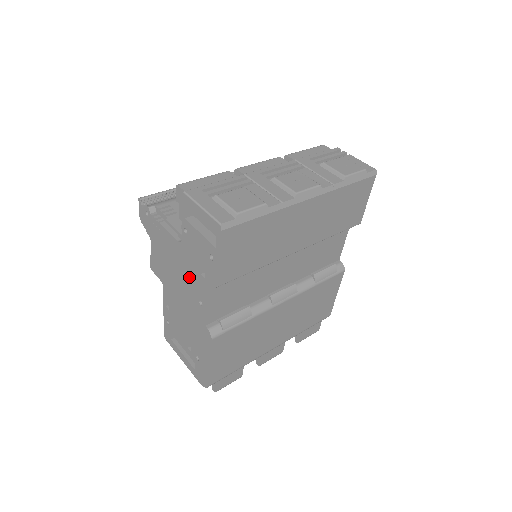
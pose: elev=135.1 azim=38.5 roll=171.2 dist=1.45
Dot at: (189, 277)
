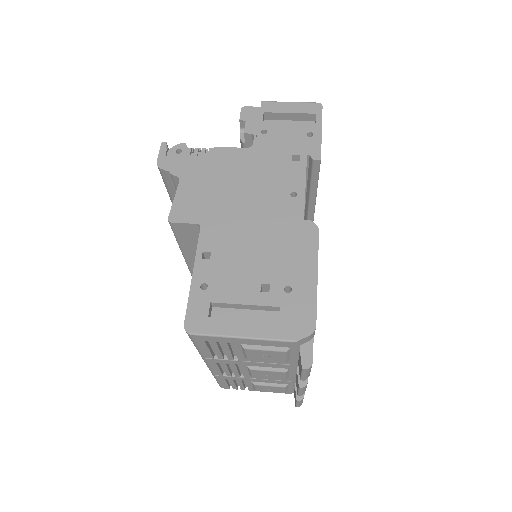
Dot at: (269, 177)
